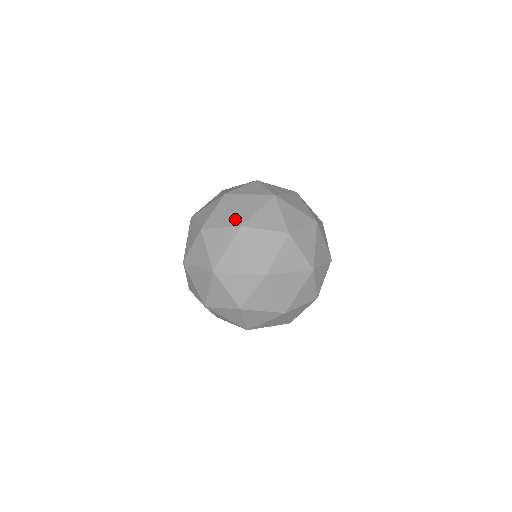
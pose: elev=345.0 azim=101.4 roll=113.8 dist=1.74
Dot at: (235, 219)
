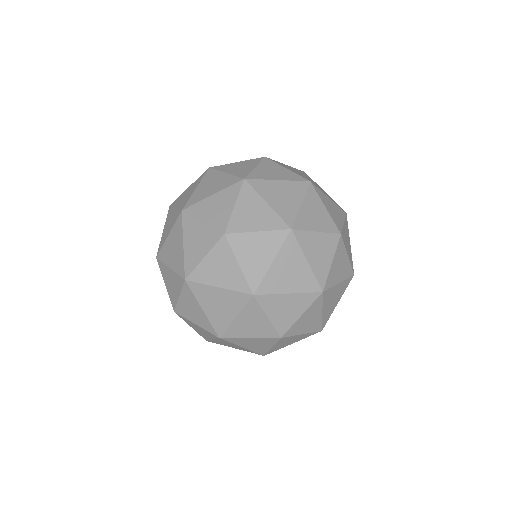
Dot at: (186, 200)
